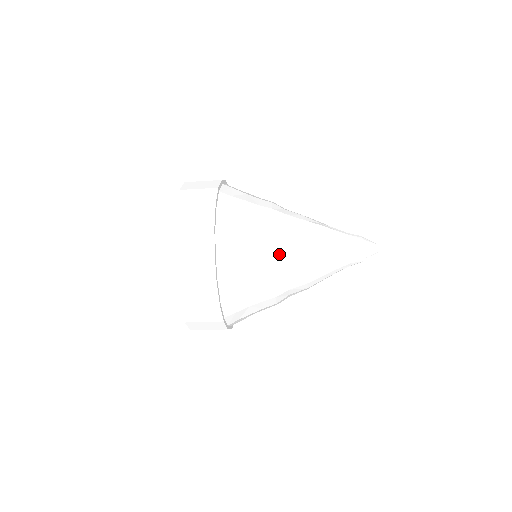
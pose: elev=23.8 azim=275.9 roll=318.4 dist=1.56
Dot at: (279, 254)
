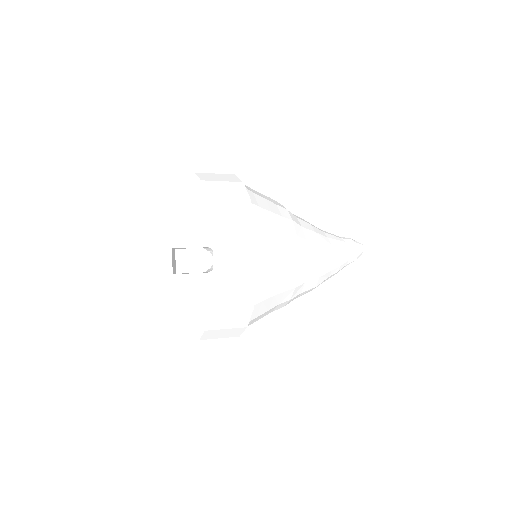
Dot at: (288, 303)
